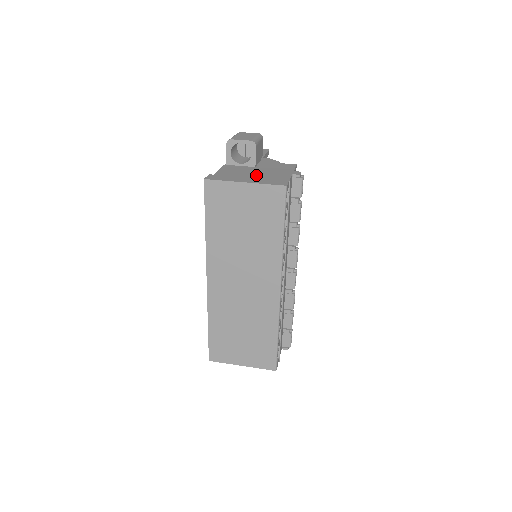
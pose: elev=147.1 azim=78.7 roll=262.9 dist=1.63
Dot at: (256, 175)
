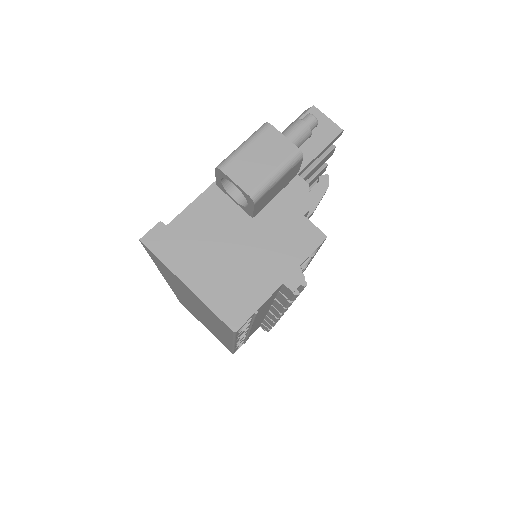
Dot at: (224, 261)
